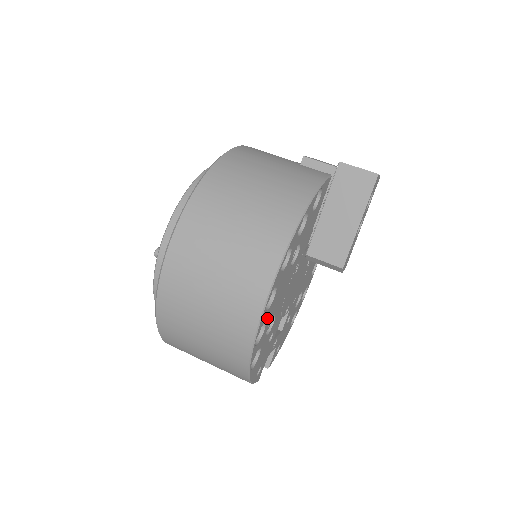
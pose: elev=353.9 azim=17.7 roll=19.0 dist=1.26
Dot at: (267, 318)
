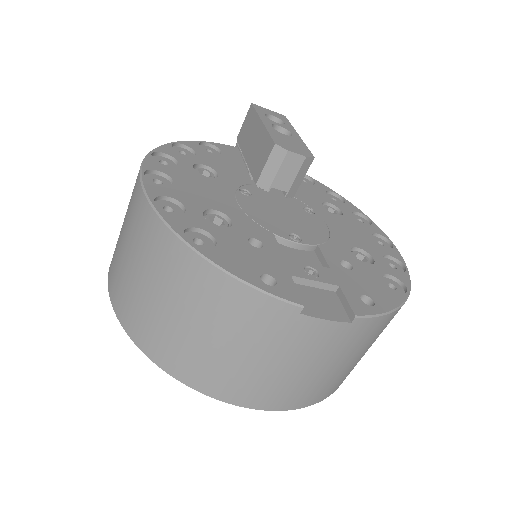
Dot at: (178, 198)
